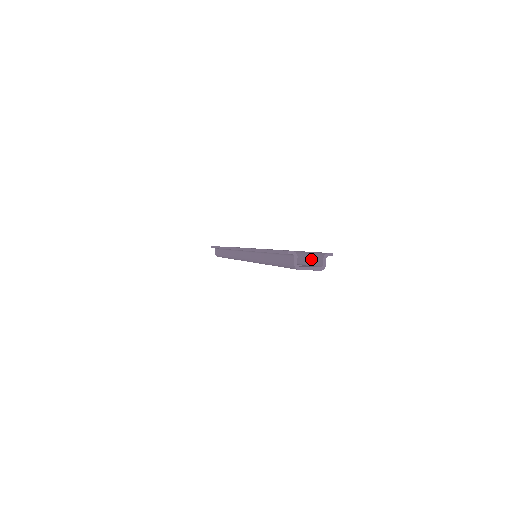
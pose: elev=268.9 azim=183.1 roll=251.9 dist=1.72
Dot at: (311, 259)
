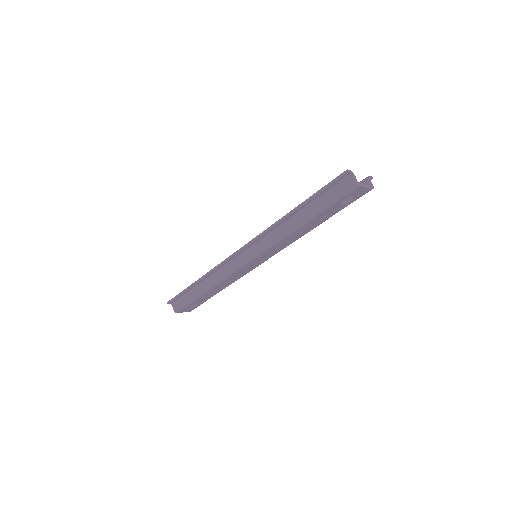
Dot at: occluded
